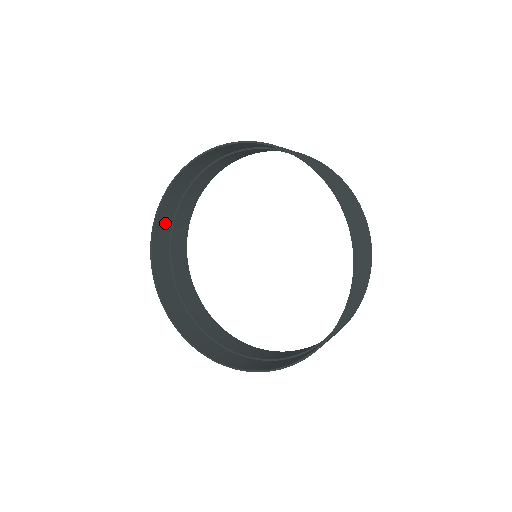
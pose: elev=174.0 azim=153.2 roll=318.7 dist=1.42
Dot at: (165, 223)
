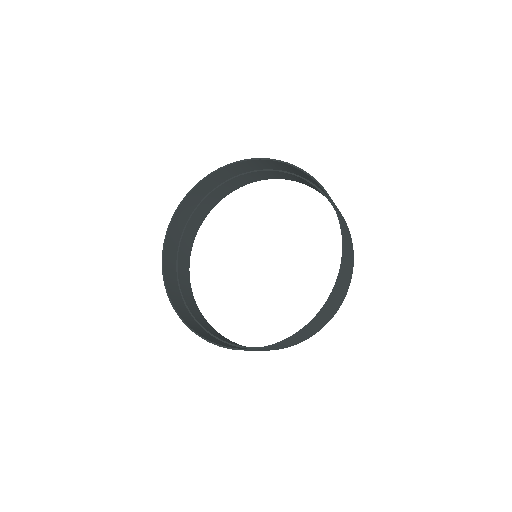
Dot at: (189, 207)
